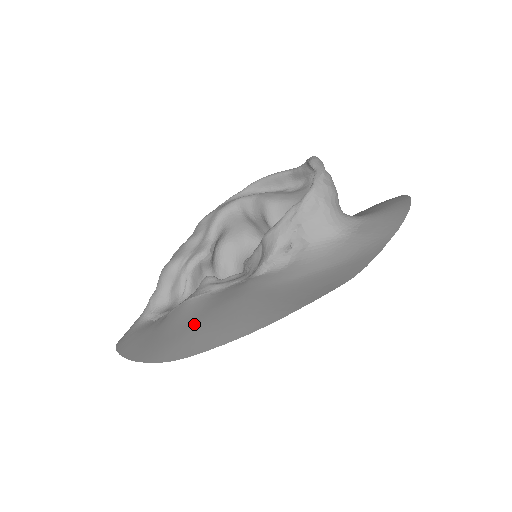
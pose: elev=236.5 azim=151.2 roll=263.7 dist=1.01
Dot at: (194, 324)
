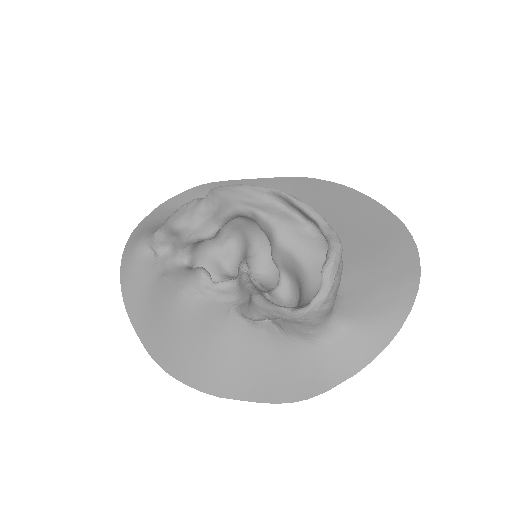
Dot at: (175, 332)
